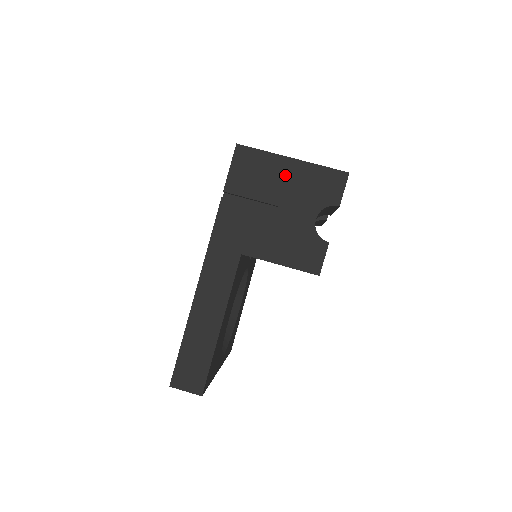
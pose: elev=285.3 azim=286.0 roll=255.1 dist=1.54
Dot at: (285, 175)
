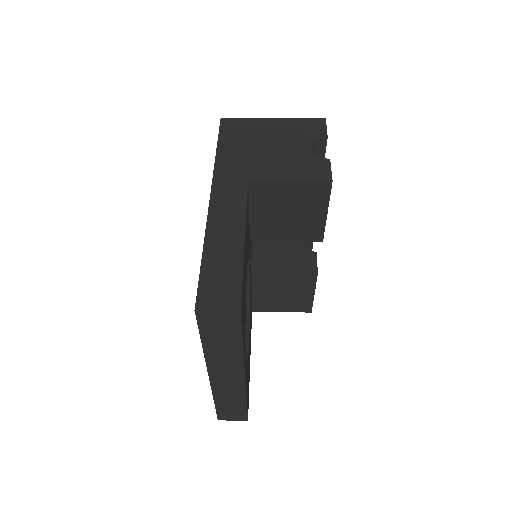
Dot at: (271, 127)
